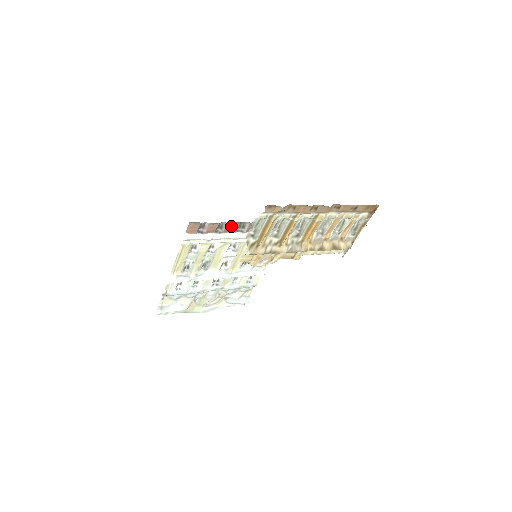
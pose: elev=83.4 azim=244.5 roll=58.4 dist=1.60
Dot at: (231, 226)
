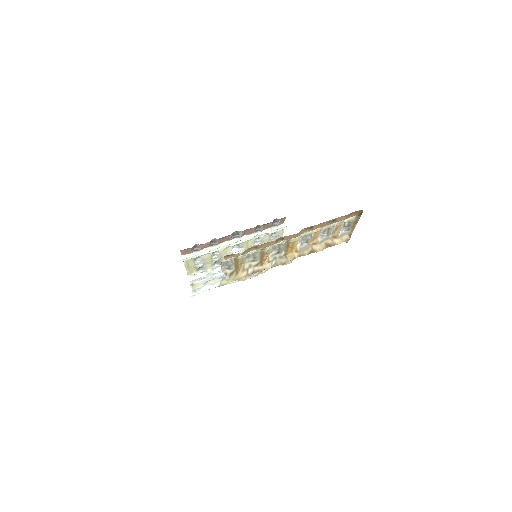
Dot at: (224, 238)
